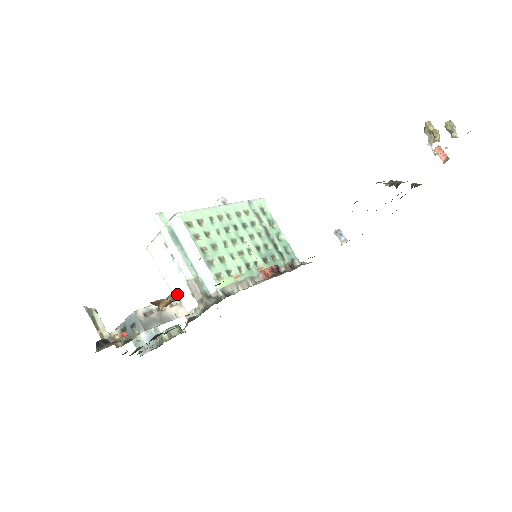
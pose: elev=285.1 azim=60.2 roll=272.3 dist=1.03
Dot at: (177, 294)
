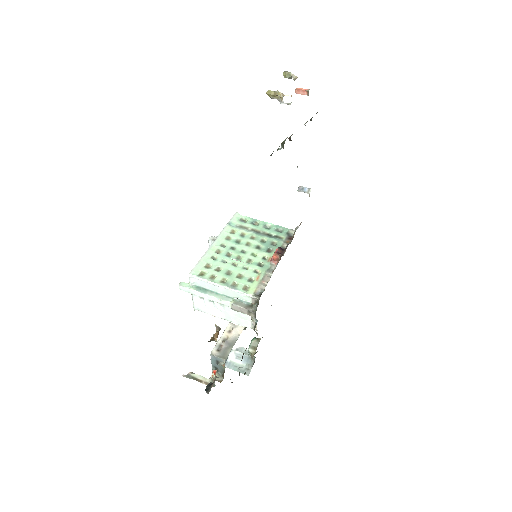
Dot at: (235, 320)
